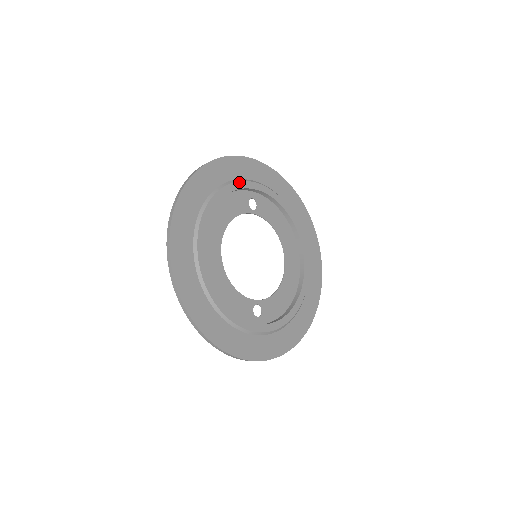
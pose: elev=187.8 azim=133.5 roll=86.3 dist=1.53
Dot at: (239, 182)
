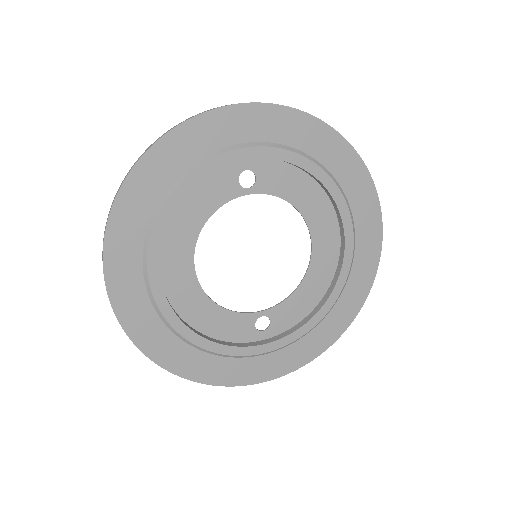
Dot at: (212, 159)
